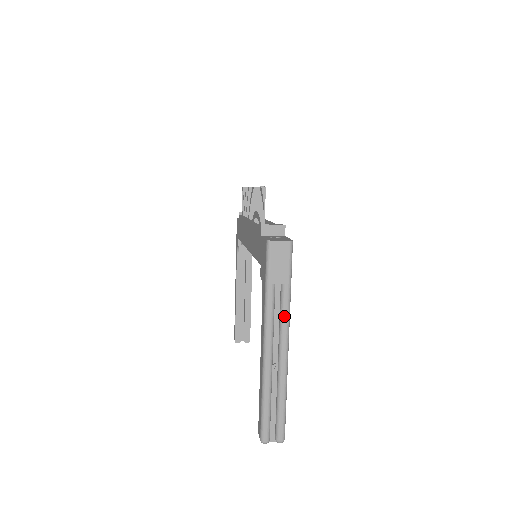
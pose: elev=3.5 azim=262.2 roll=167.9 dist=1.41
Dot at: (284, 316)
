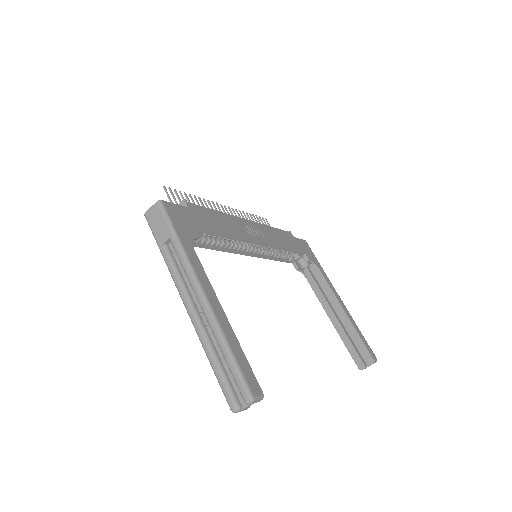
Dot at: (183, 266)
